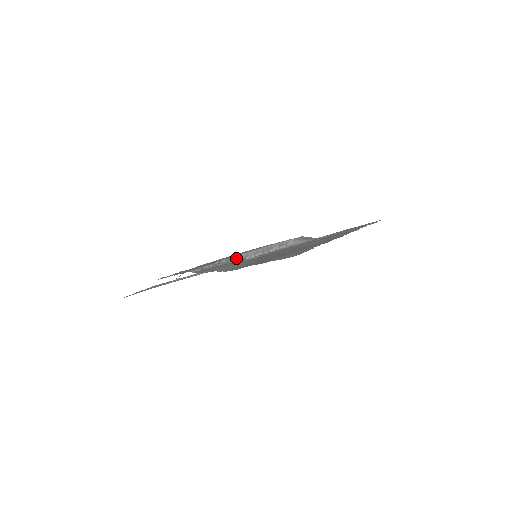
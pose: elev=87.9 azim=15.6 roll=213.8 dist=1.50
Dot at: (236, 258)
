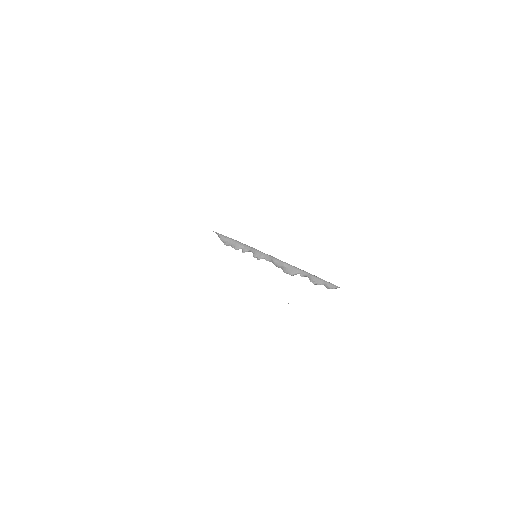
Dot at: occluded
